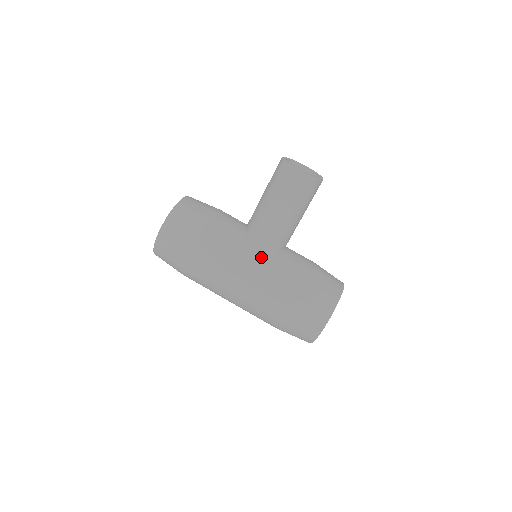
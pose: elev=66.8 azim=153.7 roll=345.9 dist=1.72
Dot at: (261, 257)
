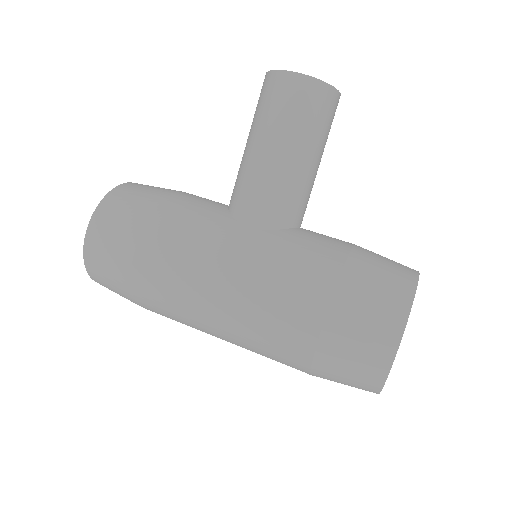
Dot at: (256, 238)
